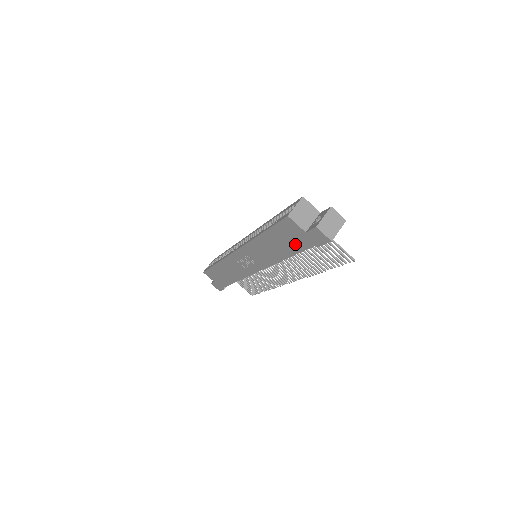
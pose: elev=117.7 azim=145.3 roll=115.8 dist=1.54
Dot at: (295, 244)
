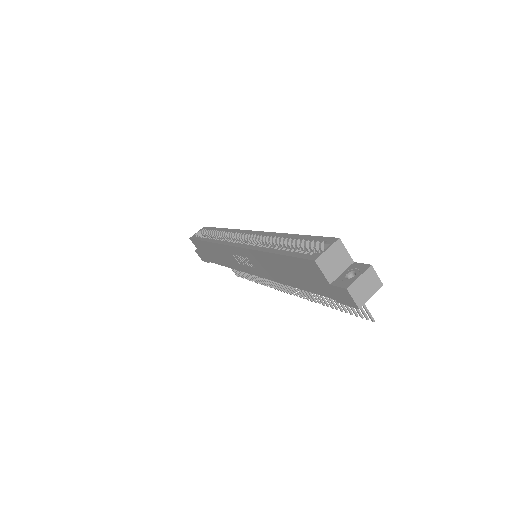
Dot at: (311, 284)
